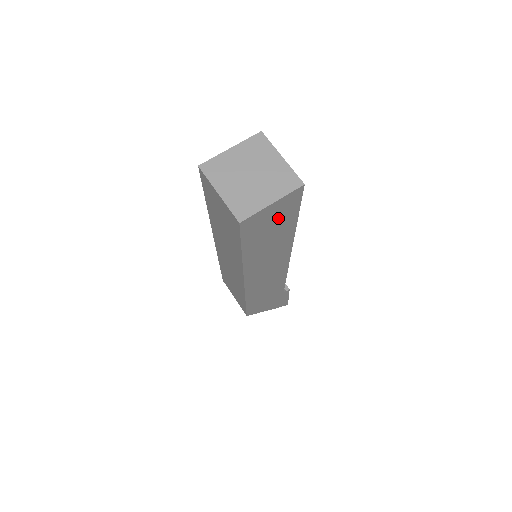
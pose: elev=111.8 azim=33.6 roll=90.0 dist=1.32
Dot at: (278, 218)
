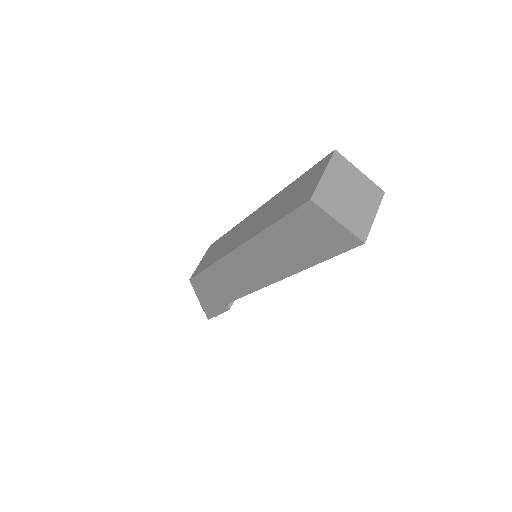
Dot at: (321, 239)
